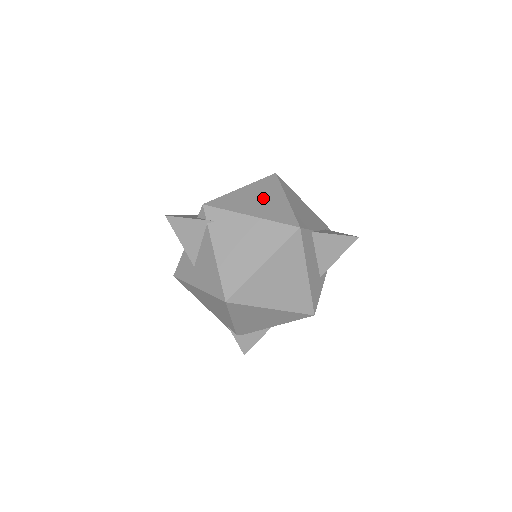
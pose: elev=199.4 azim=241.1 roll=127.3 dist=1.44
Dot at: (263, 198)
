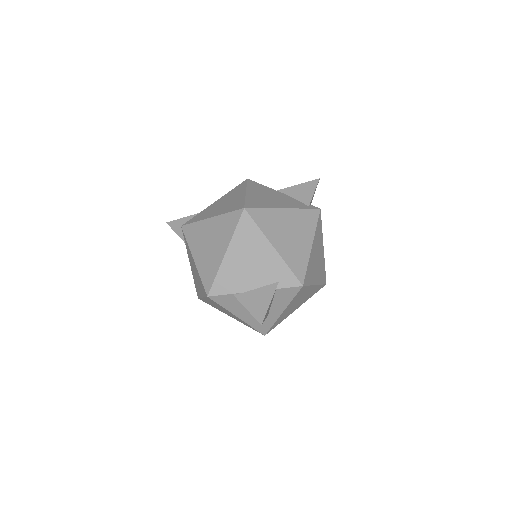
Dot at: (212, 242)
